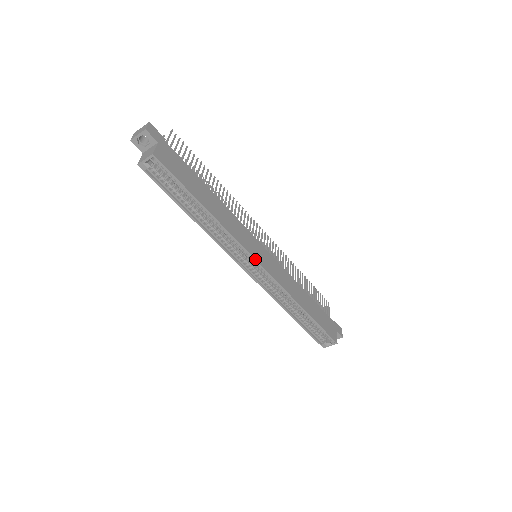
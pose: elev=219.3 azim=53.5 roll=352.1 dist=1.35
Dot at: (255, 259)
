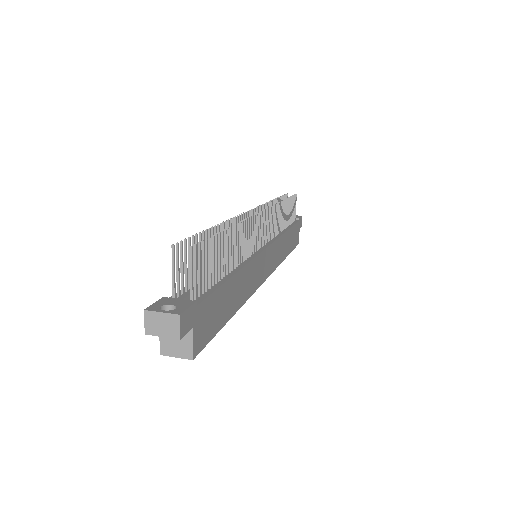
Dot at: (262, 283)
